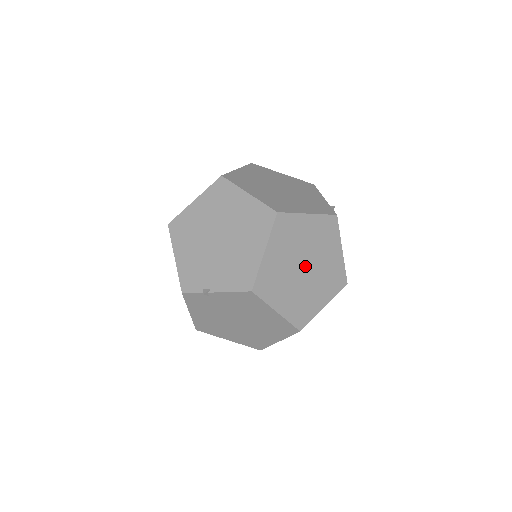
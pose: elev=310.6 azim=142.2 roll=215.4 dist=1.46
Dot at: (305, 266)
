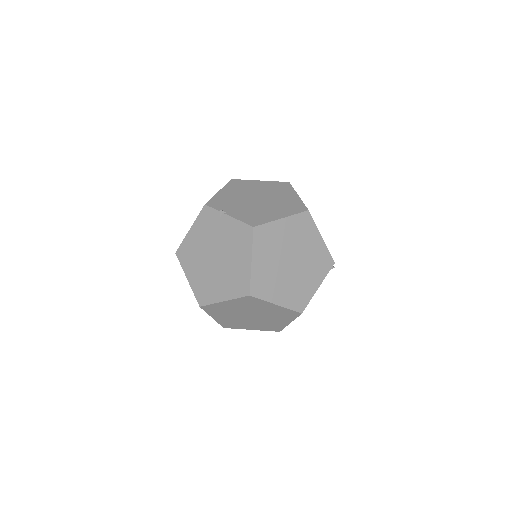
Dot at: (292, 262)
